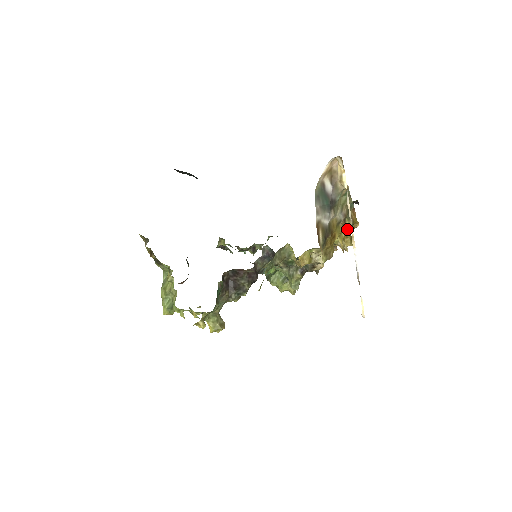
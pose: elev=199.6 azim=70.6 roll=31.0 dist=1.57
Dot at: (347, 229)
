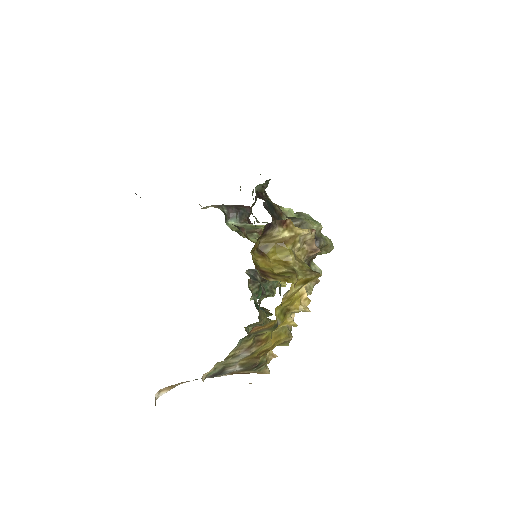
Dot at: occluded
